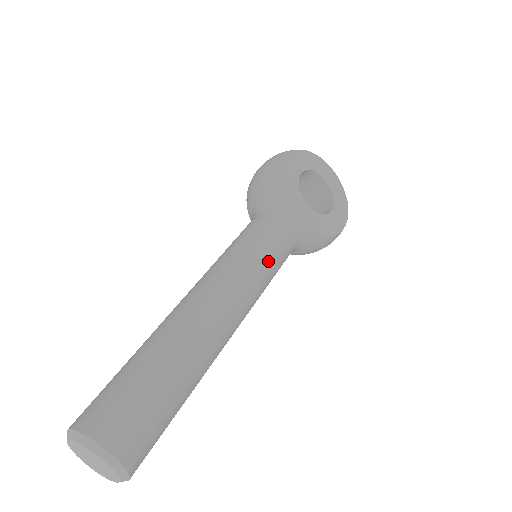
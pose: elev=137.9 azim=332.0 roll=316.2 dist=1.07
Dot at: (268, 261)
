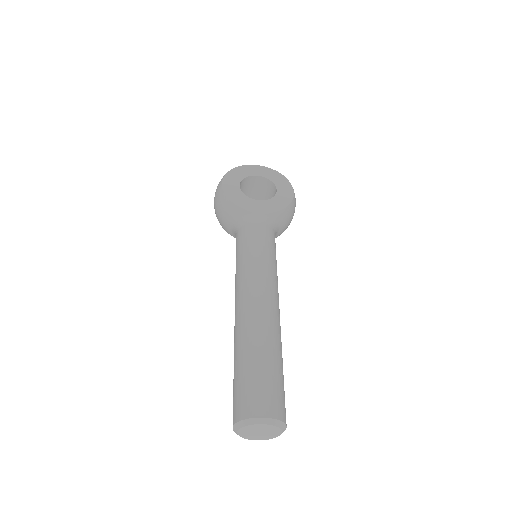
Dot at: (263, 253)
